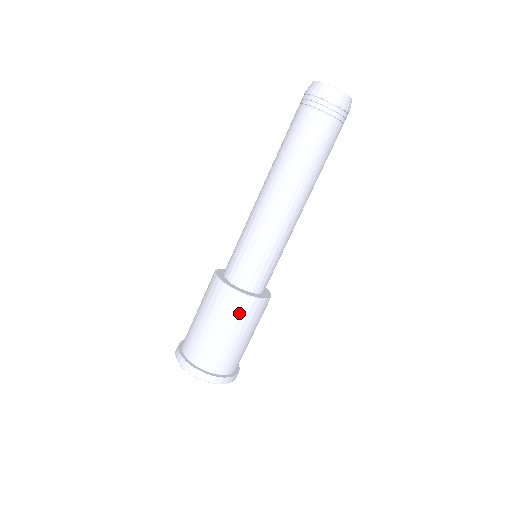
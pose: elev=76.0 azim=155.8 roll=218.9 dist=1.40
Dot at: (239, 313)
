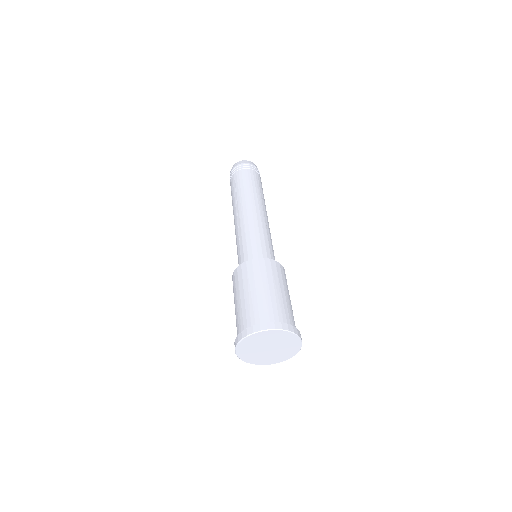
Dot at: (280, 275)
